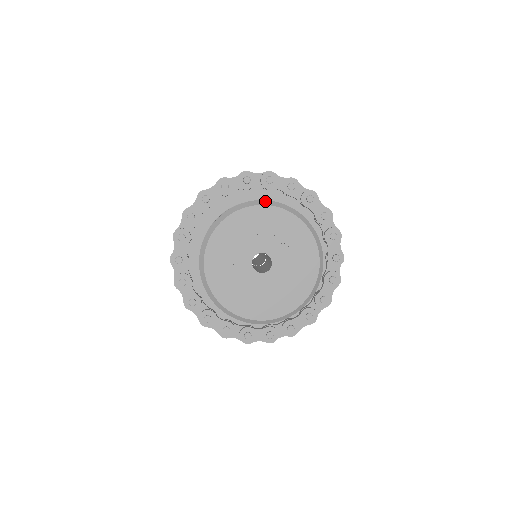
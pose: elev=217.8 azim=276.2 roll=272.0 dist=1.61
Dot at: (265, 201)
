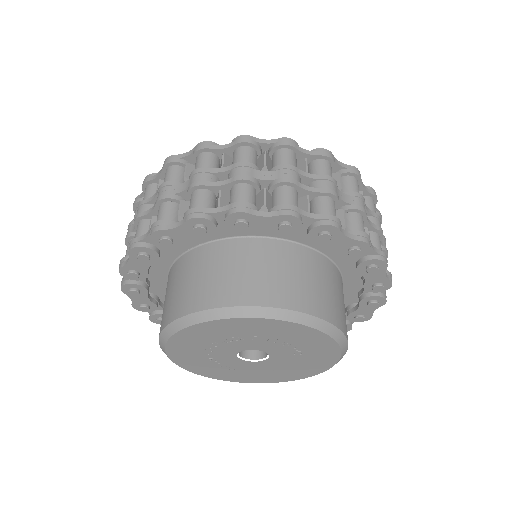
Dot at: (295, 314)
